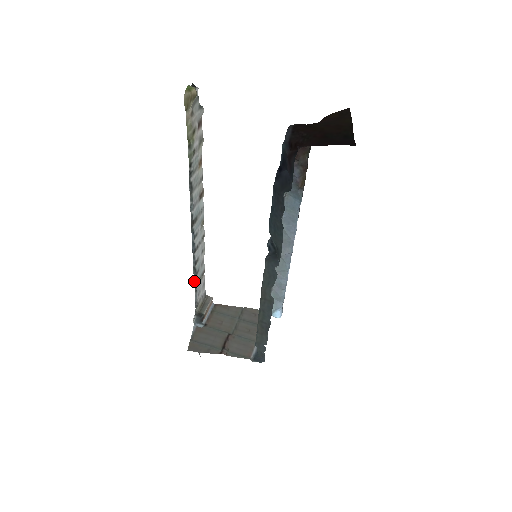
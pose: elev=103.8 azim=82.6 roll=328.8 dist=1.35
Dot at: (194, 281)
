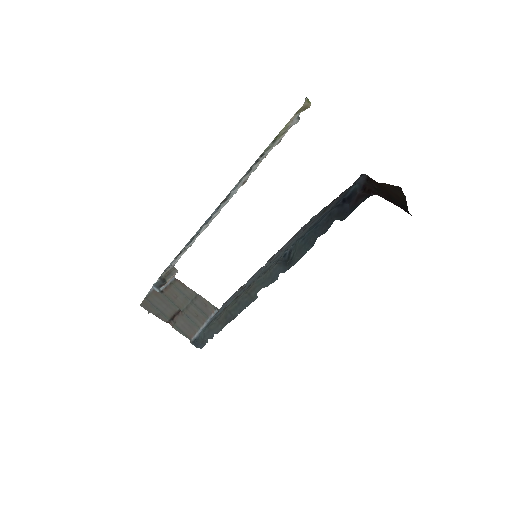
Dot at: (183, 248)
